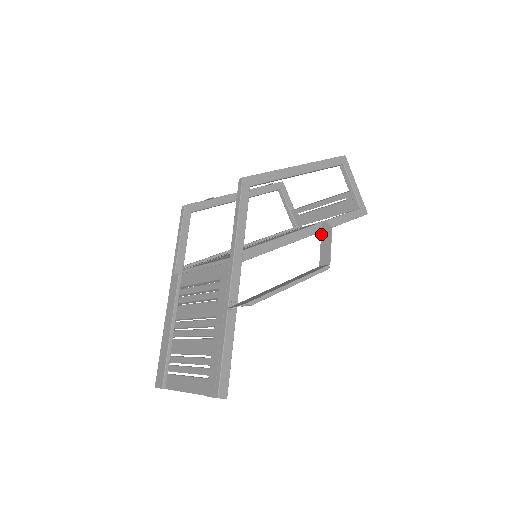
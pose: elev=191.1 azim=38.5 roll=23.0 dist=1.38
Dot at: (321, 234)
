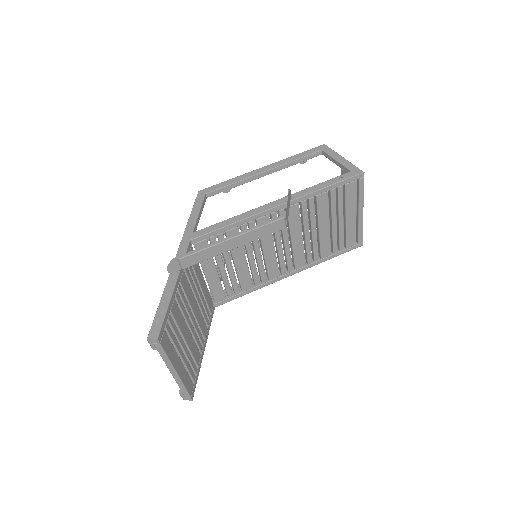
Dot at: (289, 202)
